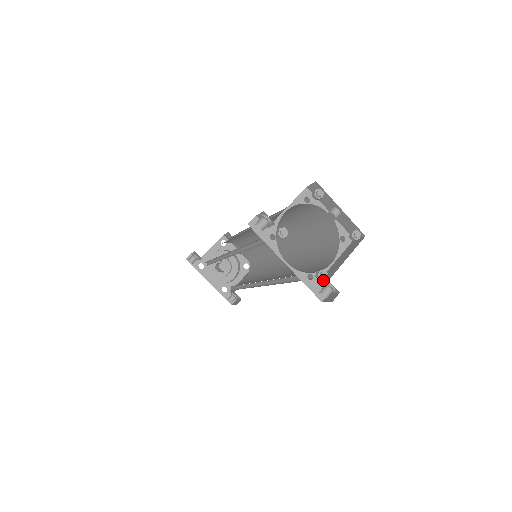
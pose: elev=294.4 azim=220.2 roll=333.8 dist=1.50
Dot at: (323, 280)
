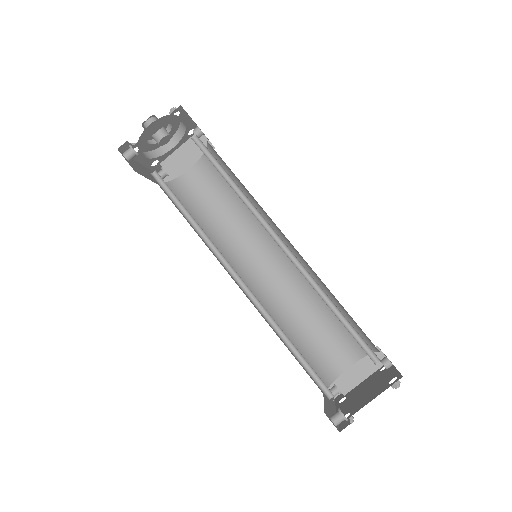
Dot at: (338, 387)
